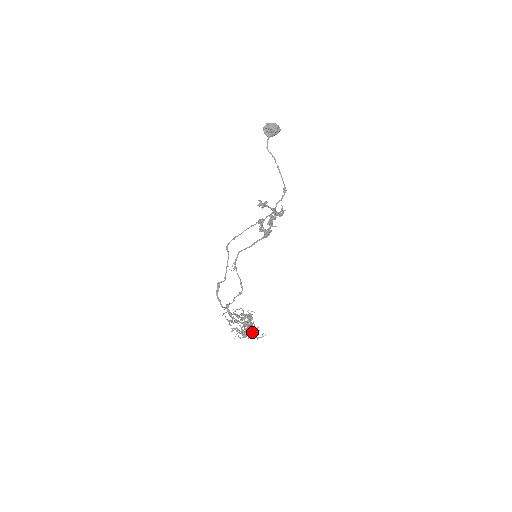
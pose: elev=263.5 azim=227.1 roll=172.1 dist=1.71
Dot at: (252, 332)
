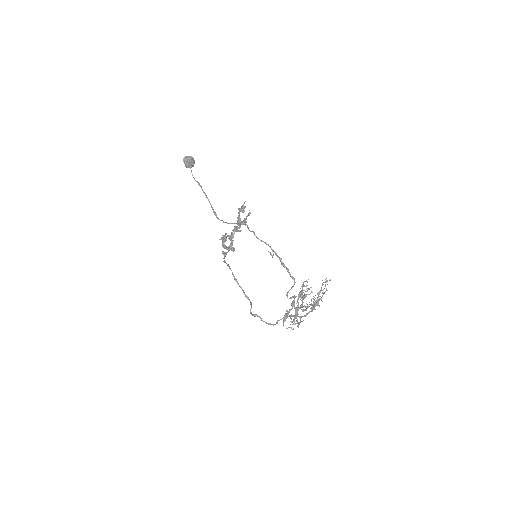
Dot at: occluded
